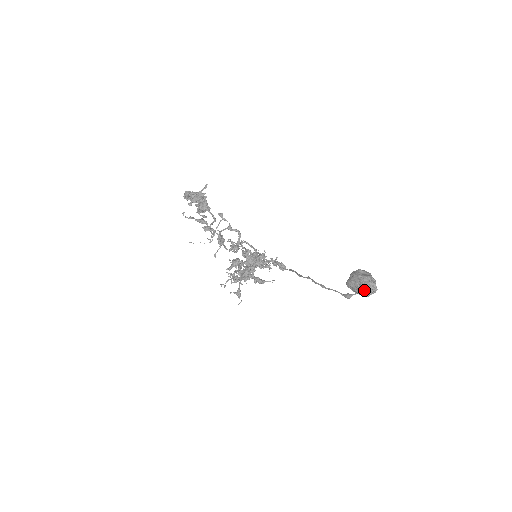
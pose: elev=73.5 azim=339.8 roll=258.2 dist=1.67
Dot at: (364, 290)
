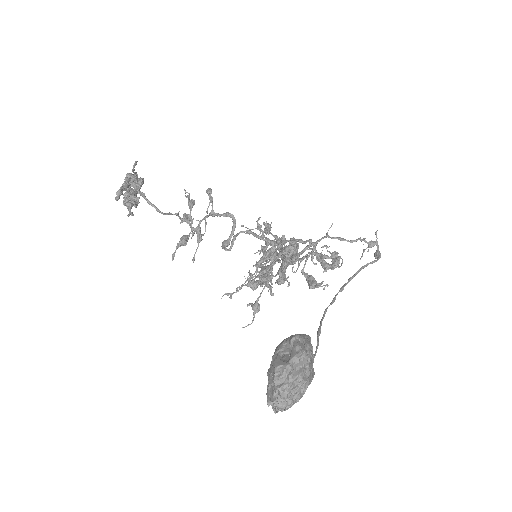
Dot at: occluded
